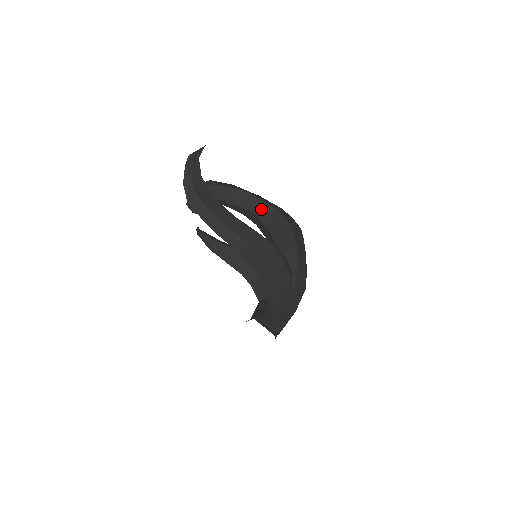
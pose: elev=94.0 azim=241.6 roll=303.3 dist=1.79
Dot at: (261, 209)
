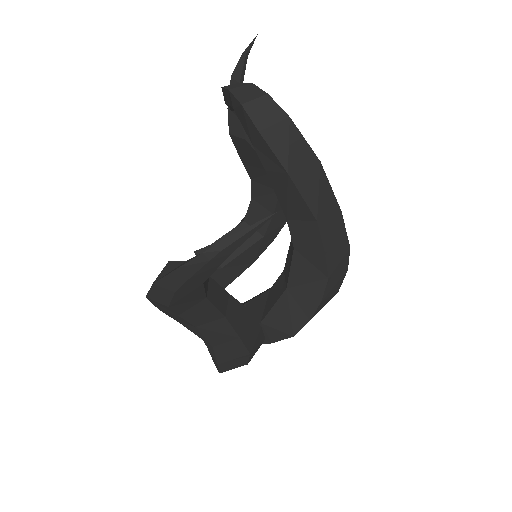
Dot at: (309, 254)
